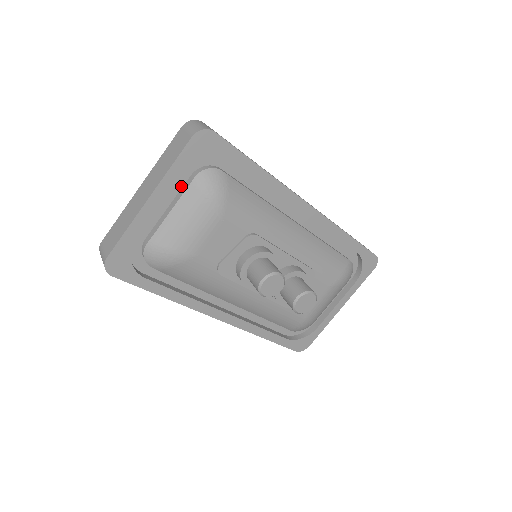
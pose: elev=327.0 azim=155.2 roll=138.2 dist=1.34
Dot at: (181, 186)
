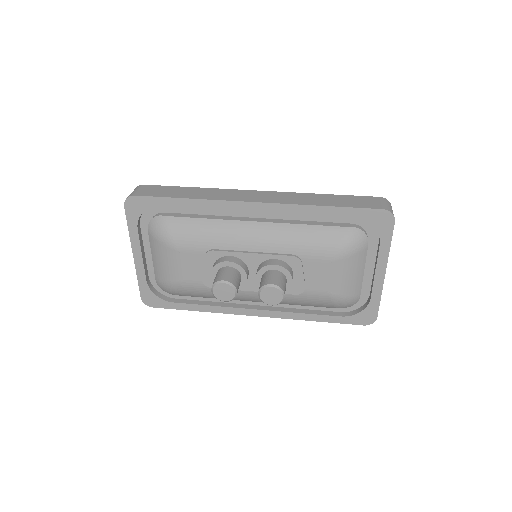
Dot at: occluded
